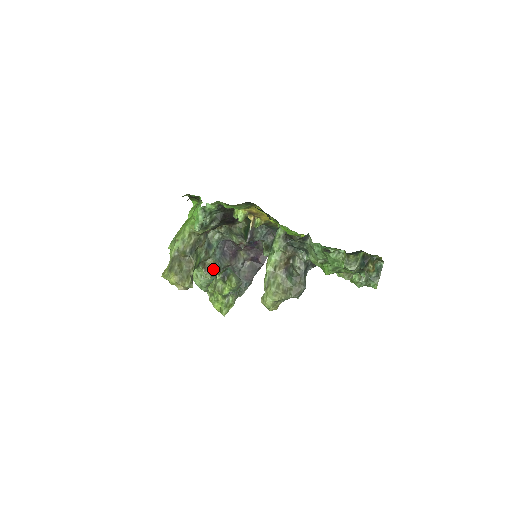
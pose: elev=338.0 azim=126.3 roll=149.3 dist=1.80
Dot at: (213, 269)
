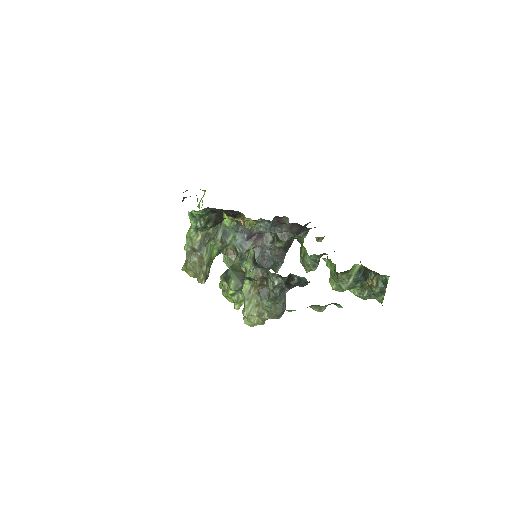
Dot at: (236, 254)
